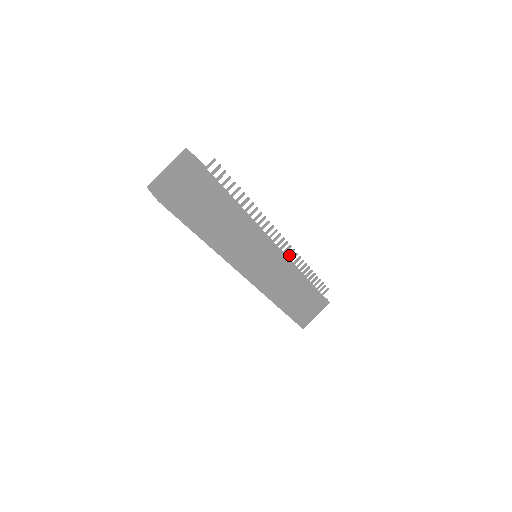
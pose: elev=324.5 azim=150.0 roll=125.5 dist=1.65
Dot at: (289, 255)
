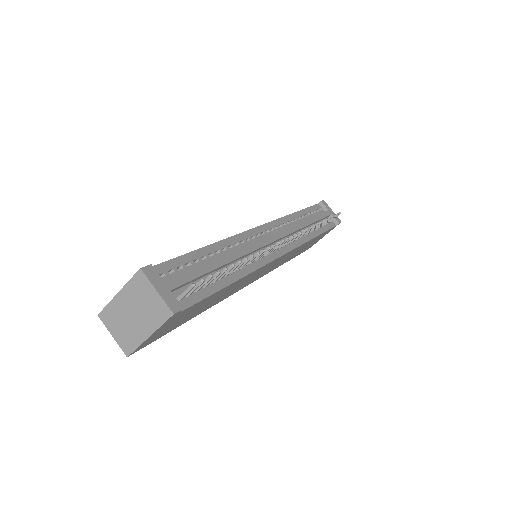
Dot at: occluded
